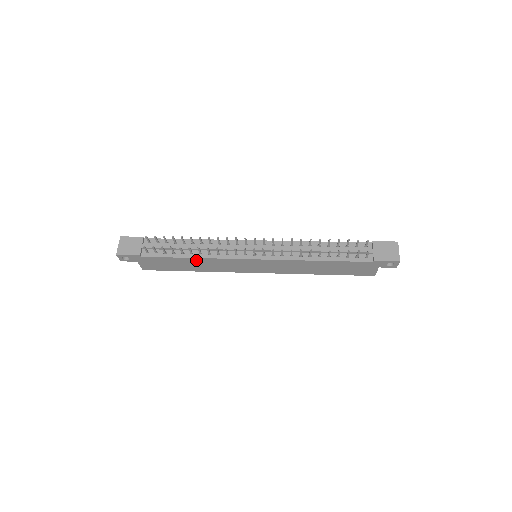
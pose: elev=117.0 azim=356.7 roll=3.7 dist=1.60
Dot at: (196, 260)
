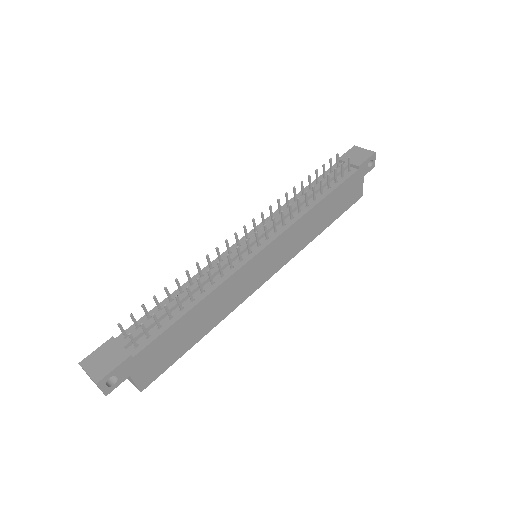
Dot at: (203, 305)
